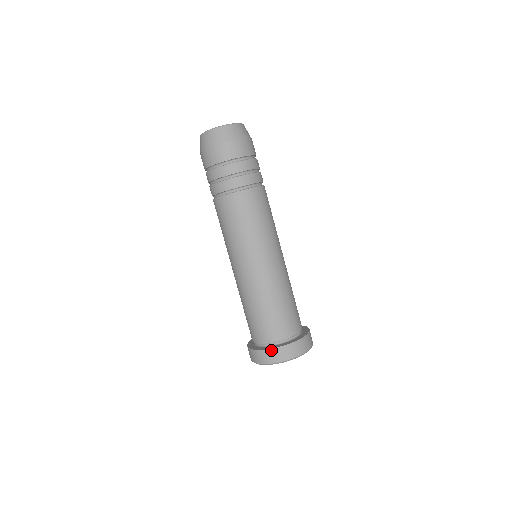
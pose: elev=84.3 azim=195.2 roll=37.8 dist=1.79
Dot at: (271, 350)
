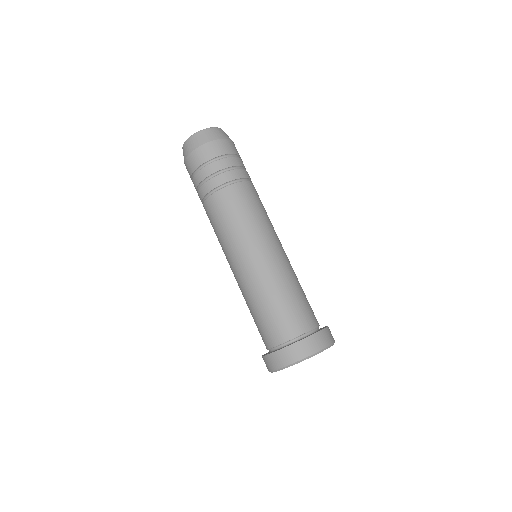
Dot at: (301, 341)
